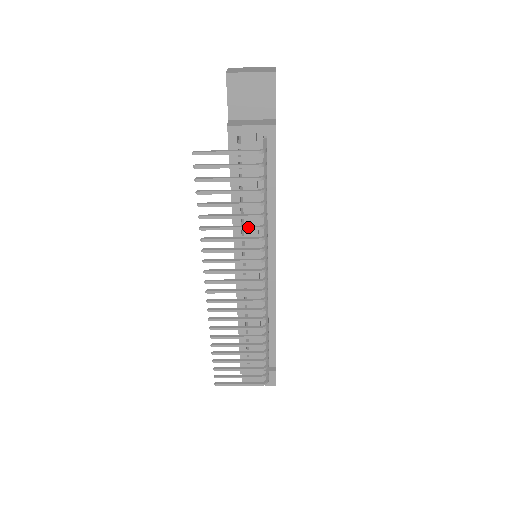
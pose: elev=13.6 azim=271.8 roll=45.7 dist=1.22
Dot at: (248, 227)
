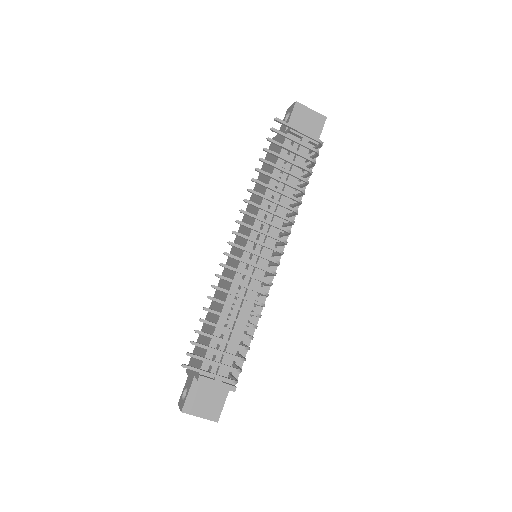
Dot at: (290, 195)
